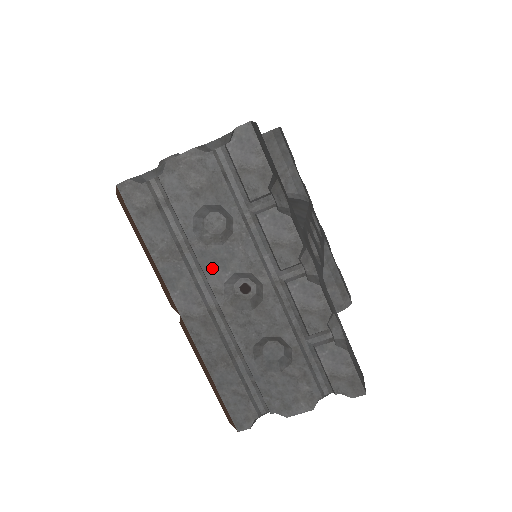
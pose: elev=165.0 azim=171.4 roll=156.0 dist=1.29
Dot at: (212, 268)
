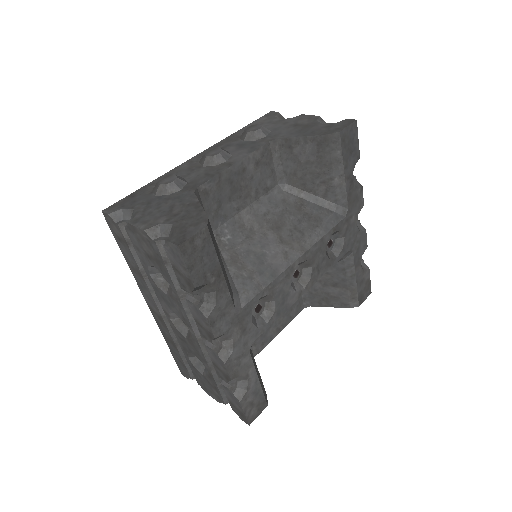
Dot at: (162, 300)
